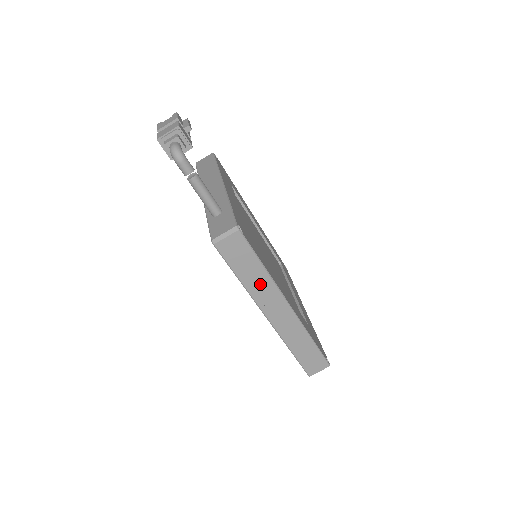
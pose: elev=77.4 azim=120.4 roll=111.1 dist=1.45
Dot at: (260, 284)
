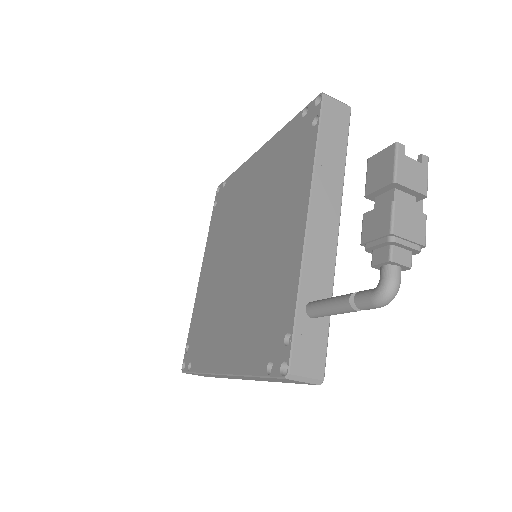
Dot at: (259, 379)
